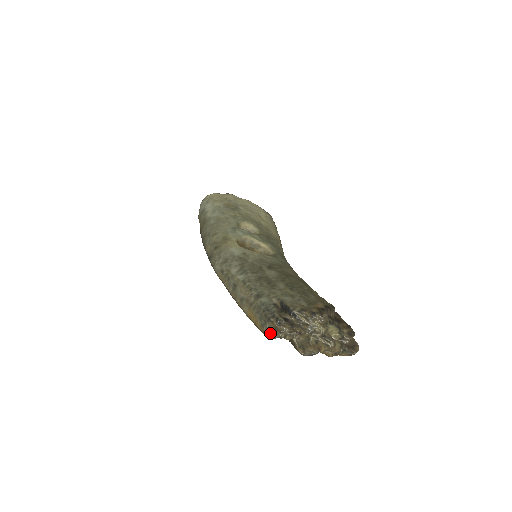
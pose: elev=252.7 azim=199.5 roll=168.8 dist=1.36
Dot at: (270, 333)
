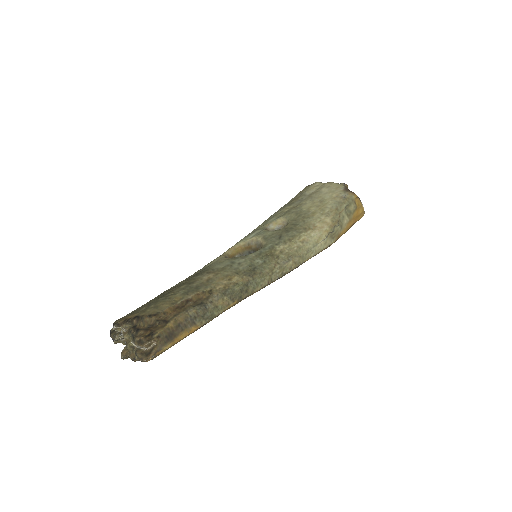
Dot at: occluded
